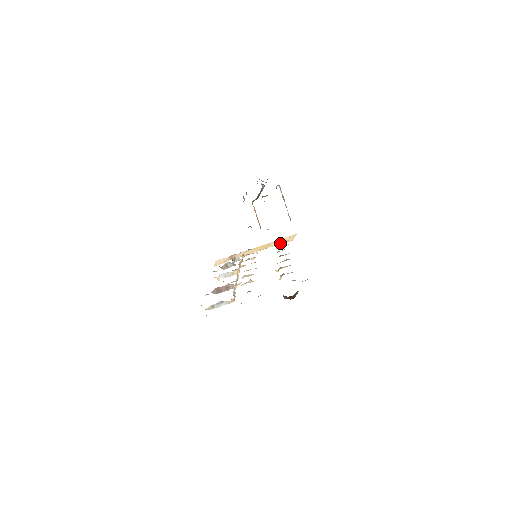
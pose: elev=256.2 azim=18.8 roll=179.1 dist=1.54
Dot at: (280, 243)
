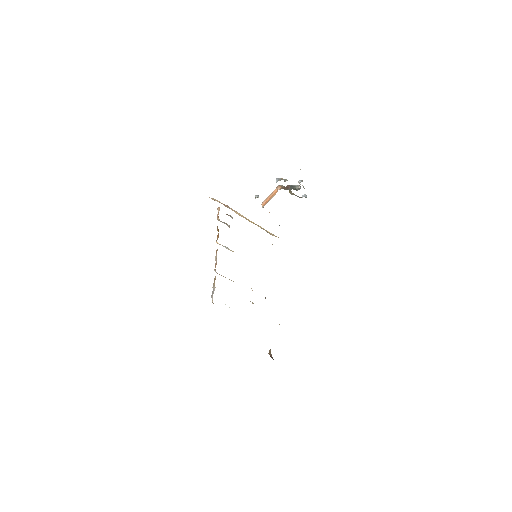
Dot at: (263, 229)
